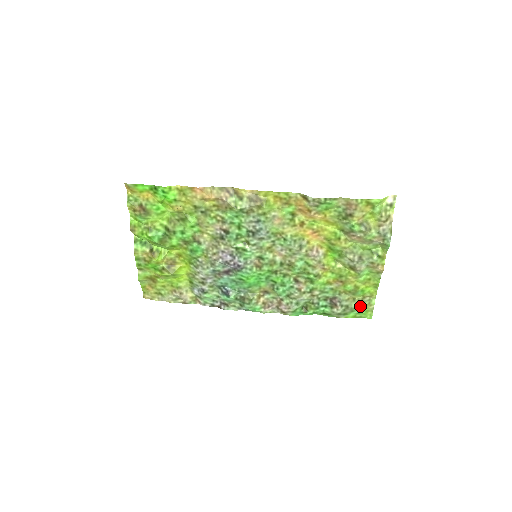
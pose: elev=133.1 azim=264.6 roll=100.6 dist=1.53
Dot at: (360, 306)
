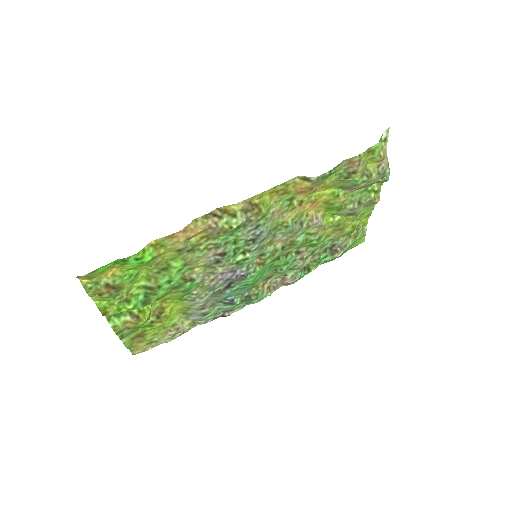
Dot at: (356, 239)
